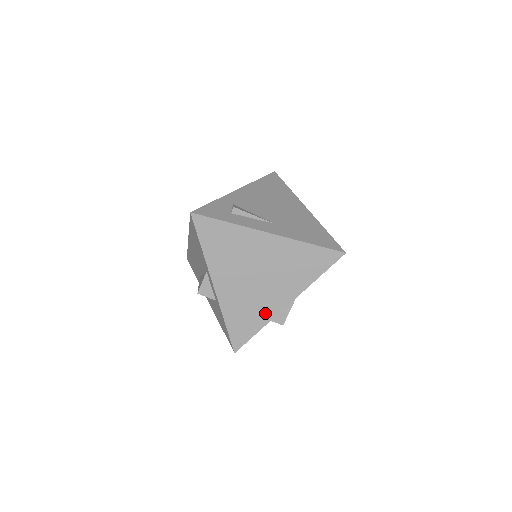
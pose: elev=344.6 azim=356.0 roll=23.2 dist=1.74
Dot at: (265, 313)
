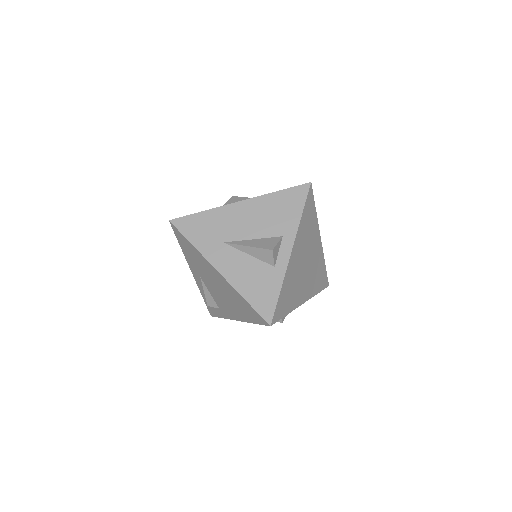
Dot at: (295, 300)
